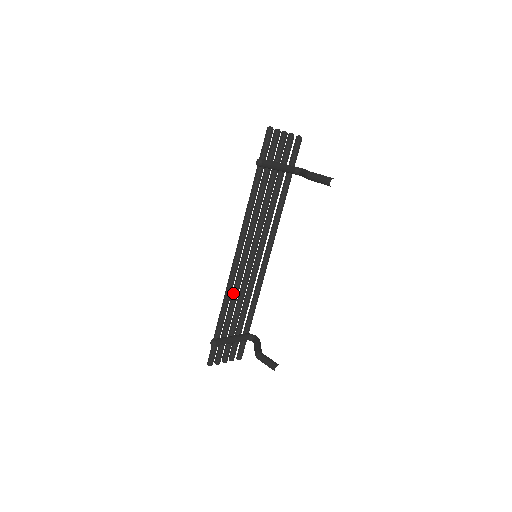
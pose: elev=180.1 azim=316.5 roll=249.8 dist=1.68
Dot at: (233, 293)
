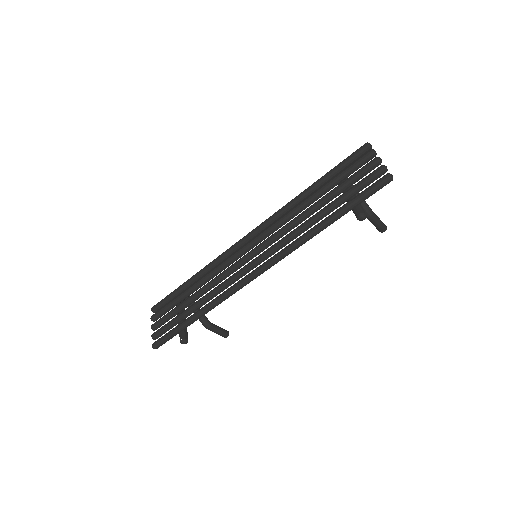
Dot at: (219, 293)
